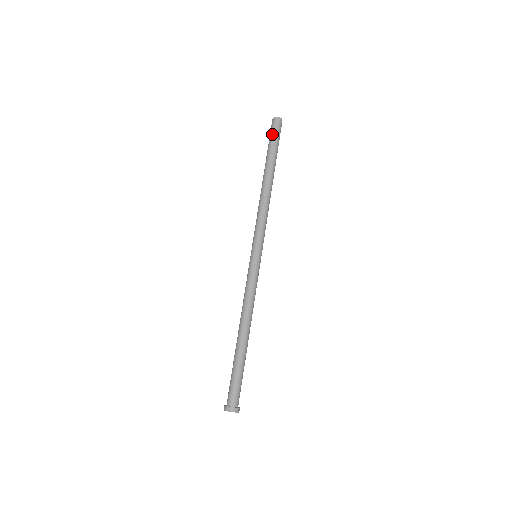
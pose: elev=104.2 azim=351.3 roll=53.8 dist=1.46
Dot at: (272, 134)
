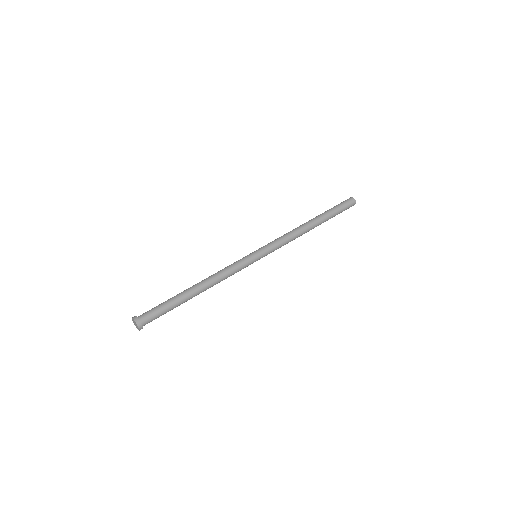
Dot at: (338, 204)
